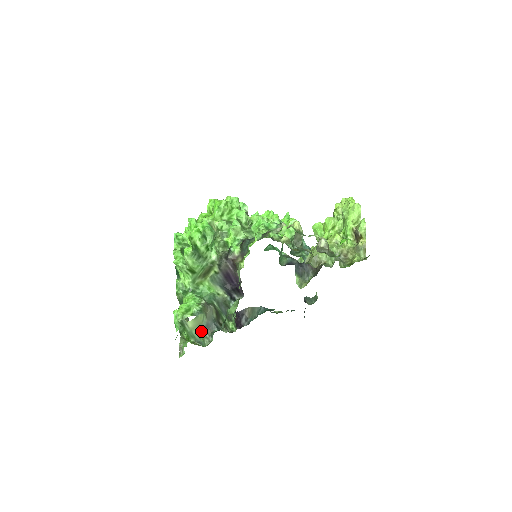
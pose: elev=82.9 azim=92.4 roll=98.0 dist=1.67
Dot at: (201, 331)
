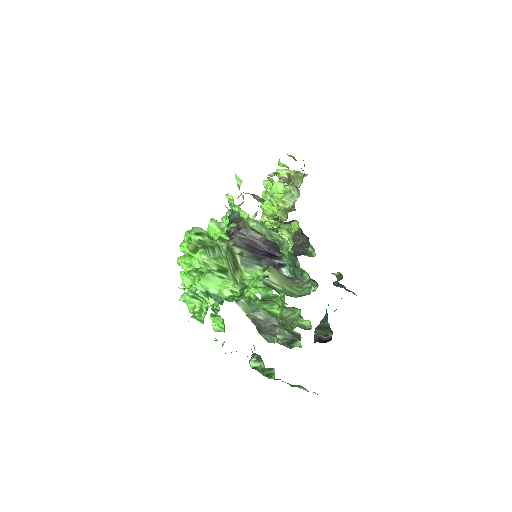
Dot at: (291, 284)
